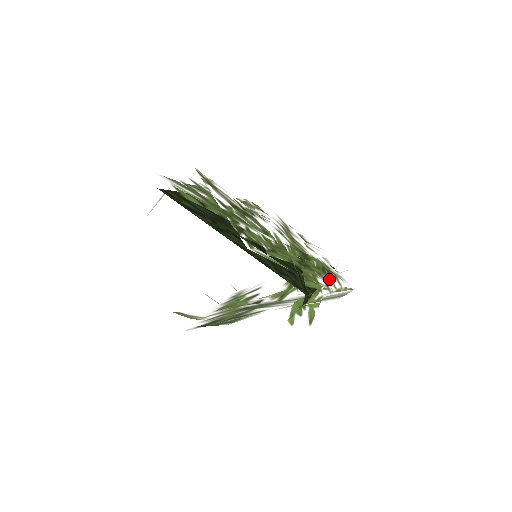
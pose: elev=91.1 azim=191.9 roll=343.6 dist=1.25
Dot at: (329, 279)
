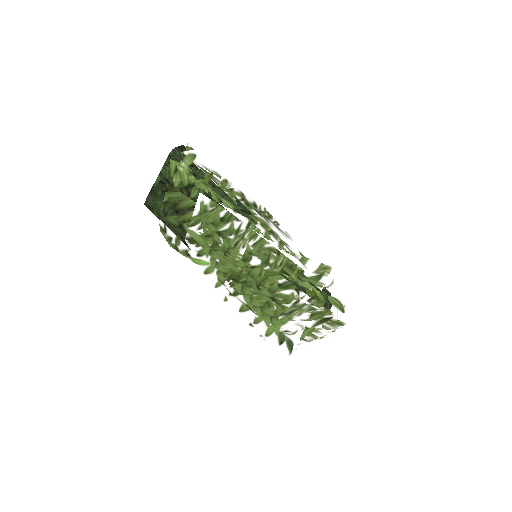
Dot at: (215, 168)
